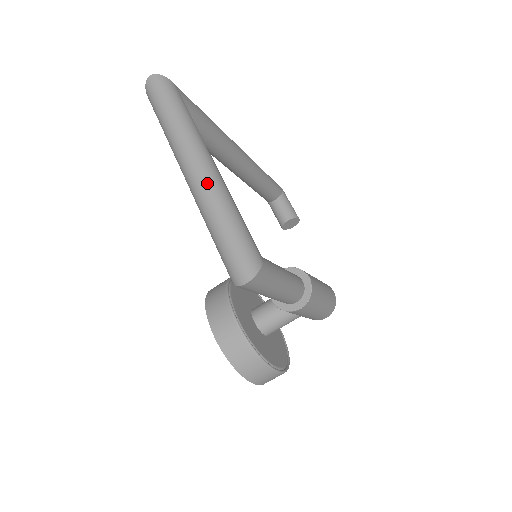
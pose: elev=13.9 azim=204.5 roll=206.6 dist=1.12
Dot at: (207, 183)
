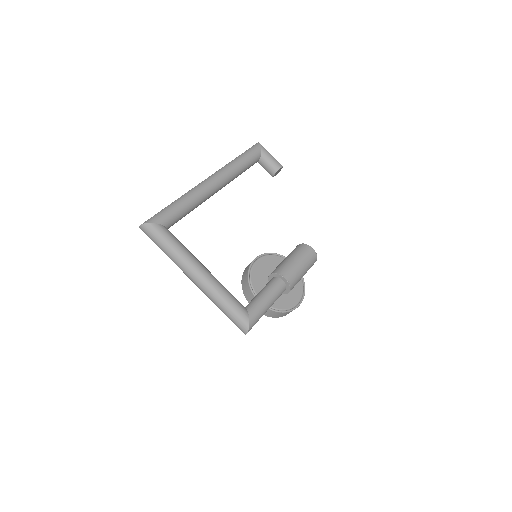
Dot at: (204, 288)
